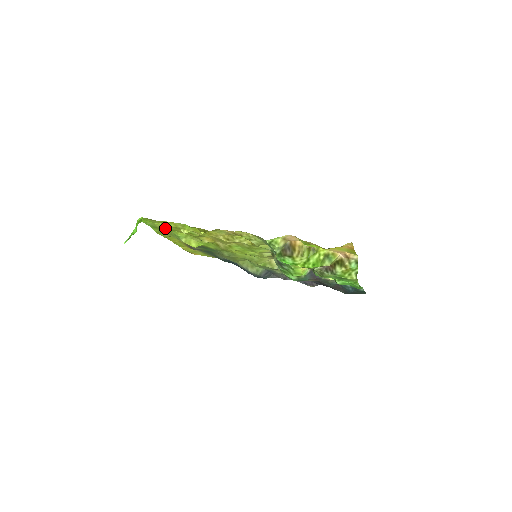
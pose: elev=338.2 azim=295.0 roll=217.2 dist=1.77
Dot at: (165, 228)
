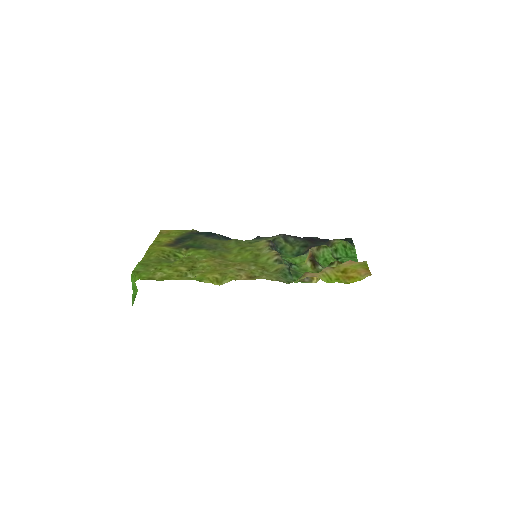
Dot at: (161, 270)
